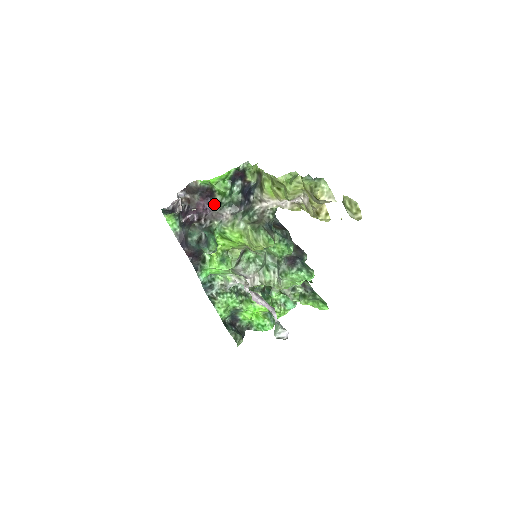
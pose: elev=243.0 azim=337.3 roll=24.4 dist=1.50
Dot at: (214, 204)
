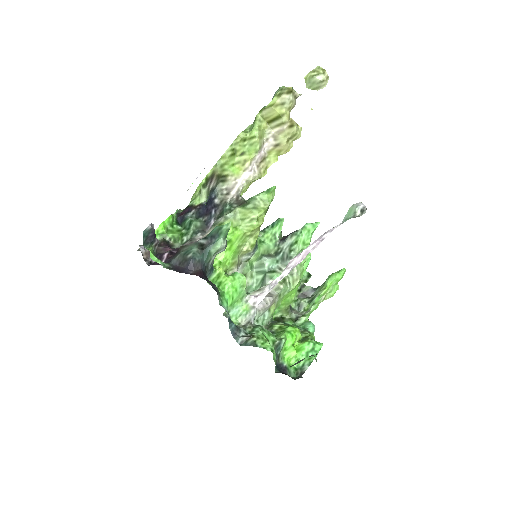
Dot at: occluded
